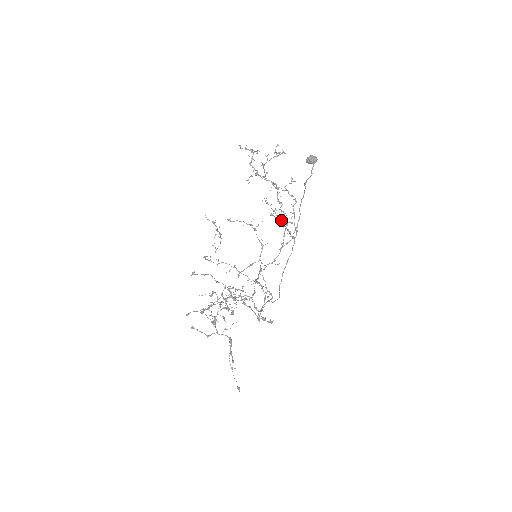
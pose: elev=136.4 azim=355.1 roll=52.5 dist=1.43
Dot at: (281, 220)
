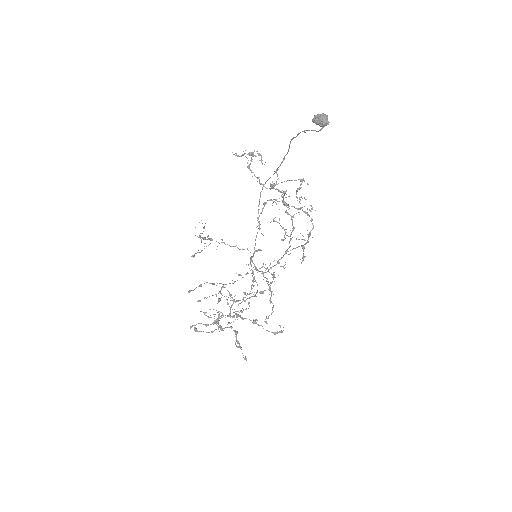
Dot at: occluded
